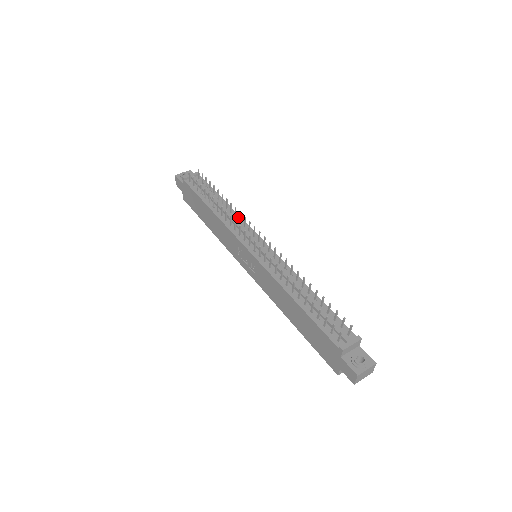
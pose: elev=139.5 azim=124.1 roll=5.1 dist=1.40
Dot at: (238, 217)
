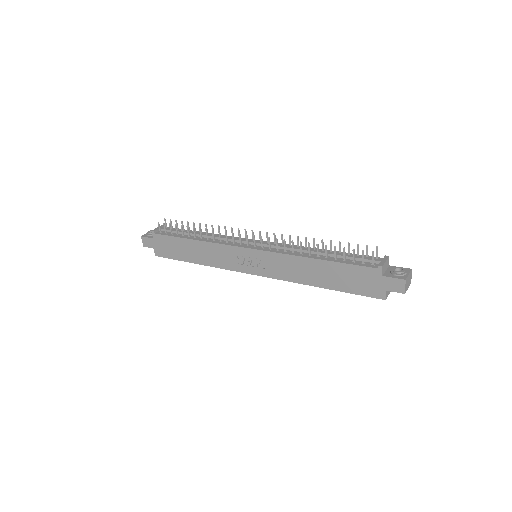
Dot at: occluded
